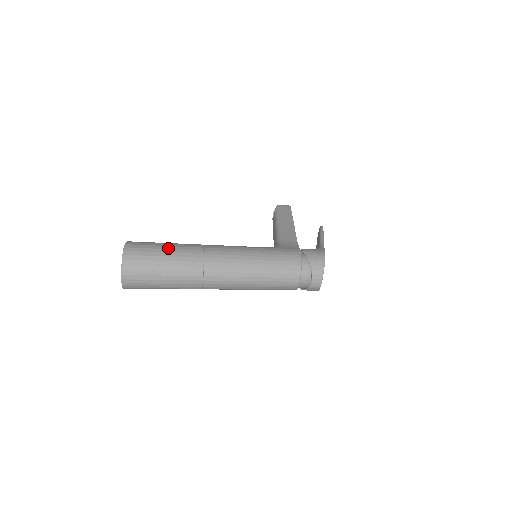
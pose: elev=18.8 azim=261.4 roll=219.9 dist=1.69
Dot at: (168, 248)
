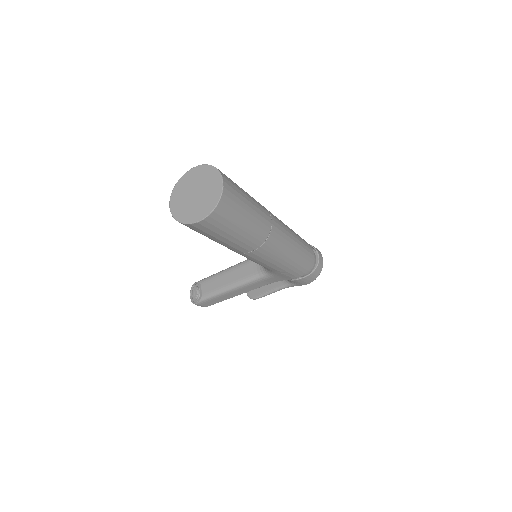
Dot at: occluded
